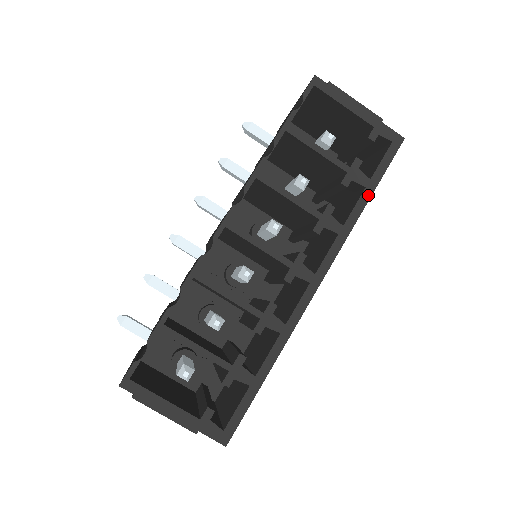
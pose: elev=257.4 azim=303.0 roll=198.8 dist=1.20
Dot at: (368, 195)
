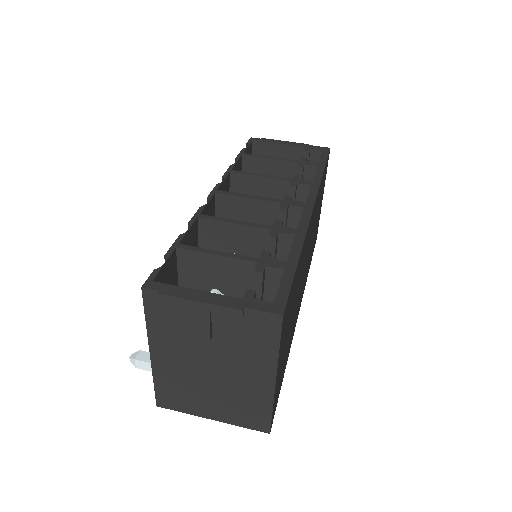
Dot at: (322, 168)
